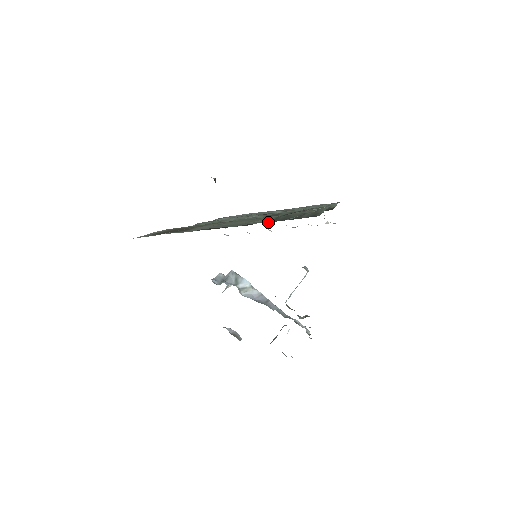
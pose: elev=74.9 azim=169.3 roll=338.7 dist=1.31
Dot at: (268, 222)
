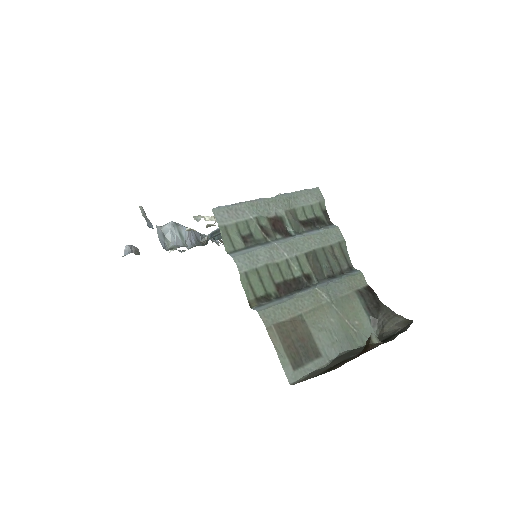
Dot at: (323, 278)
